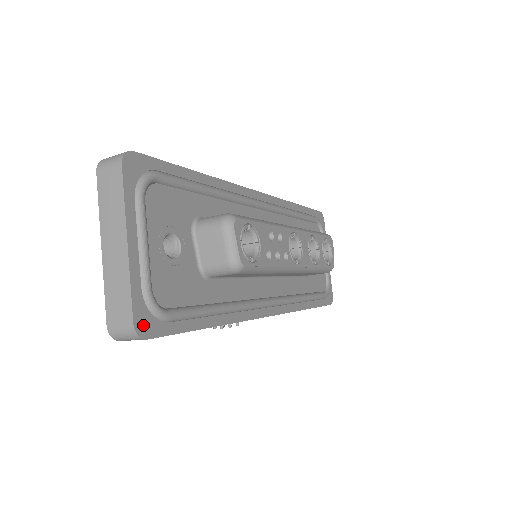
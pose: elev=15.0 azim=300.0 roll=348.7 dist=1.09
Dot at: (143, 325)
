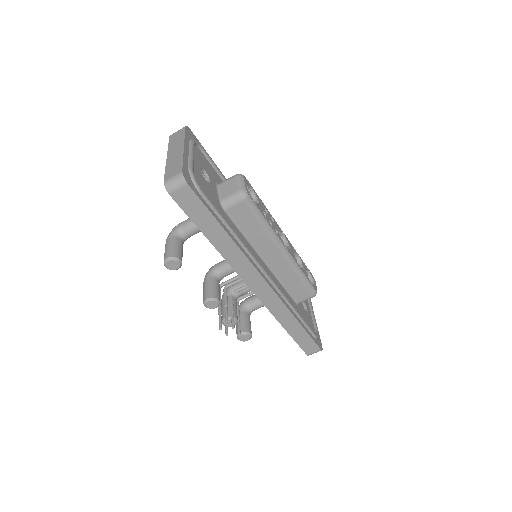
Dot at: (187, 178)
